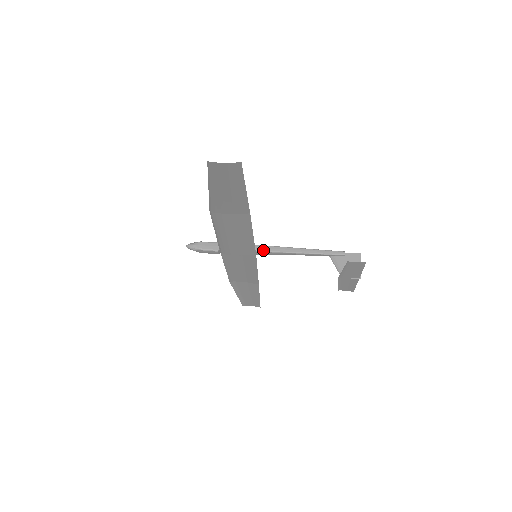
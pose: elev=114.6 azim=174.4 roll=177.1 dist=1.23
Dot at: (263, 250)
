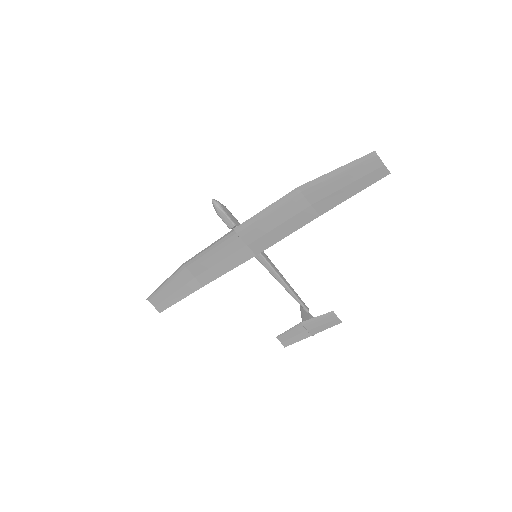
Dot at: (265, 256)
